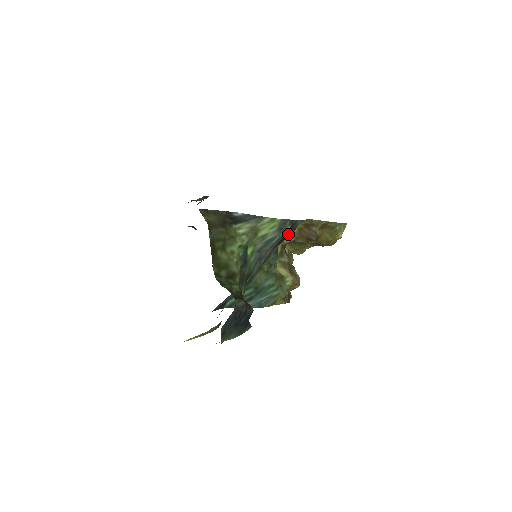
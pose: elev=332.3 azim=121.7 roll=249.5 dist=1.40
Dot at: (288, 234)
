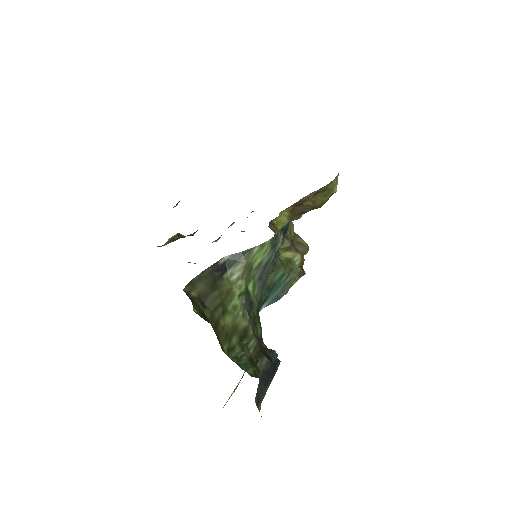
Dot at: occluded
